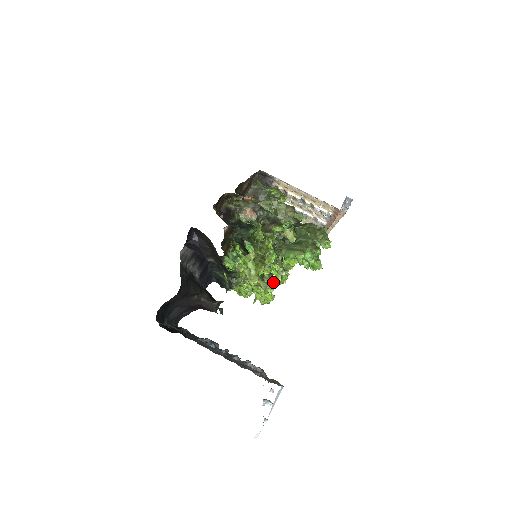
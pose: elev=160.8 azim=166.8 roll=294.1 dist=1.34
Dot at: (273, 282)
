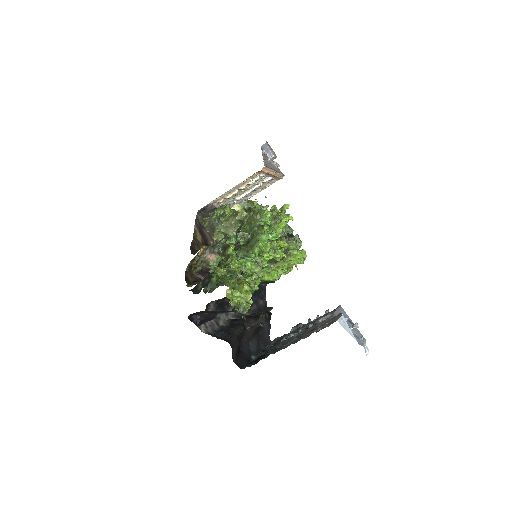
Dot at: (297, 238)
